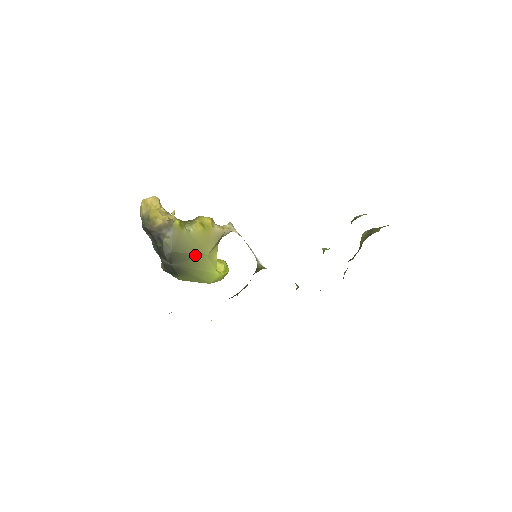
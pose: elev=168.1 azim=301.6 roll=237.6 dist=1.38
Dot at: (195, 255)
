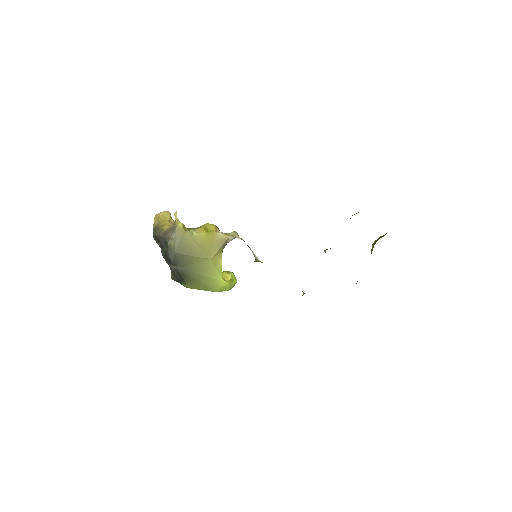
Dot at: (199, 258)
